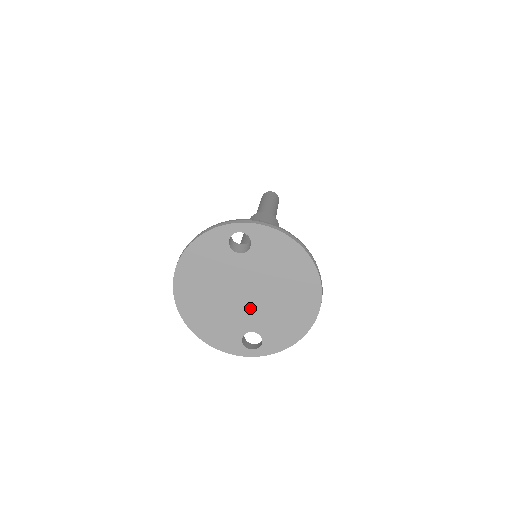
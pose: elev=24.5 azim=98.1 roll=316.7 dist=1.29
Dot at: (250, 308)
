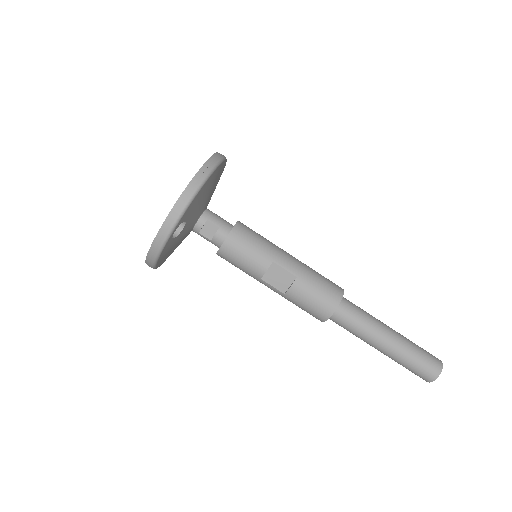
Dot at: occluded
